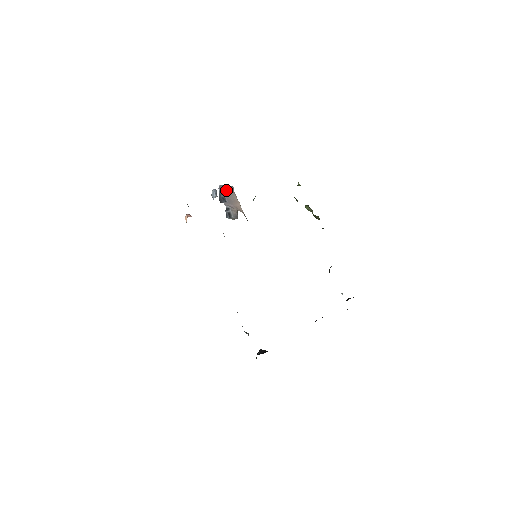
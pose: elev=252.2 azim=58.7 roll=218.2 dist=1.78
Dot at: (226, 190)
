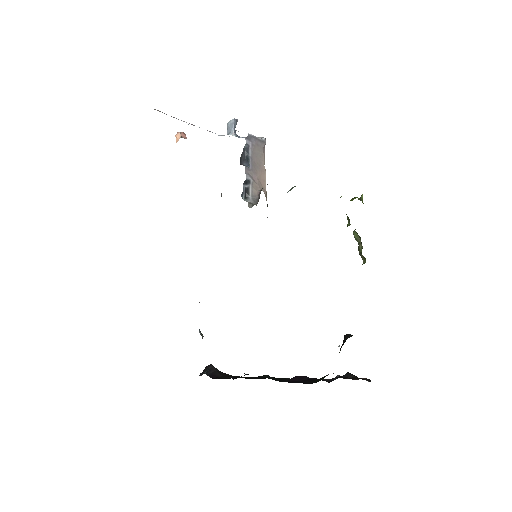
Dot at: (255, 144)
